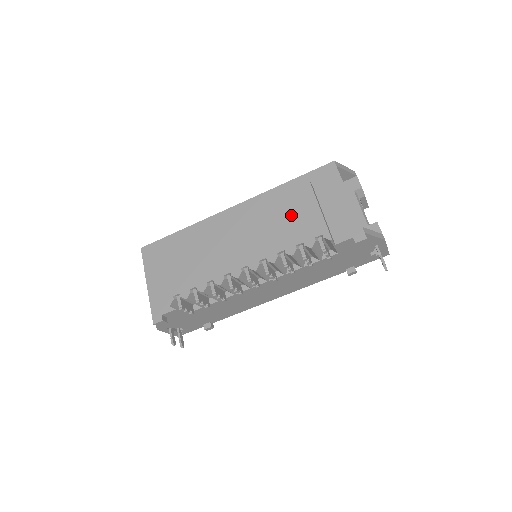
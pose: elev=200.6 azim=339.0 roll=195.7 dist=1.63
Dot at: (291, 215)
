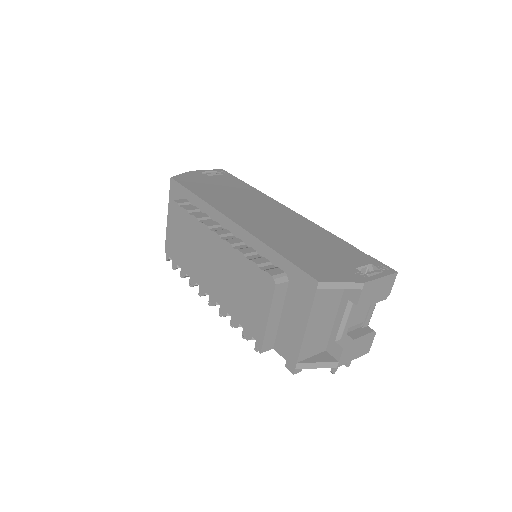
Dot at: (248, 298)
